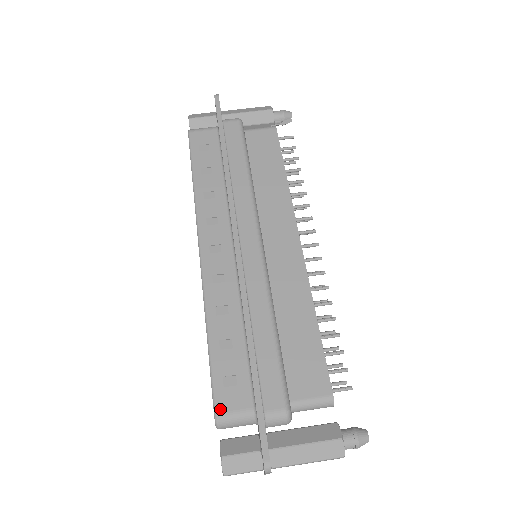
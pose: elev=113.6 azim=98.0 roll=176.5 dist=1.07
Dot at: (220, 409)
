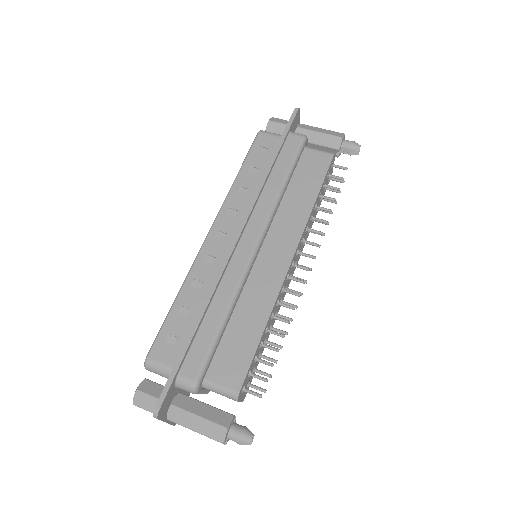
Dot at: (152, 355)
